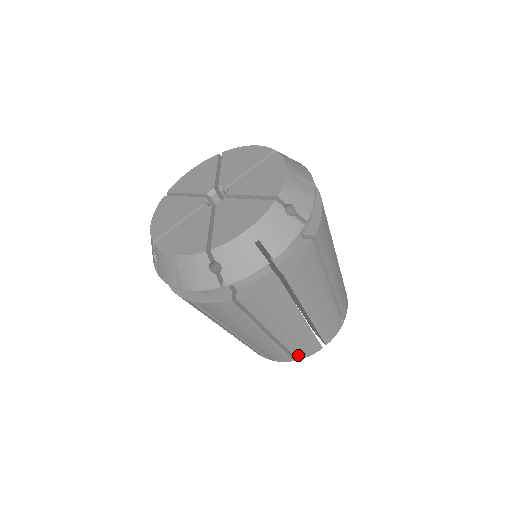
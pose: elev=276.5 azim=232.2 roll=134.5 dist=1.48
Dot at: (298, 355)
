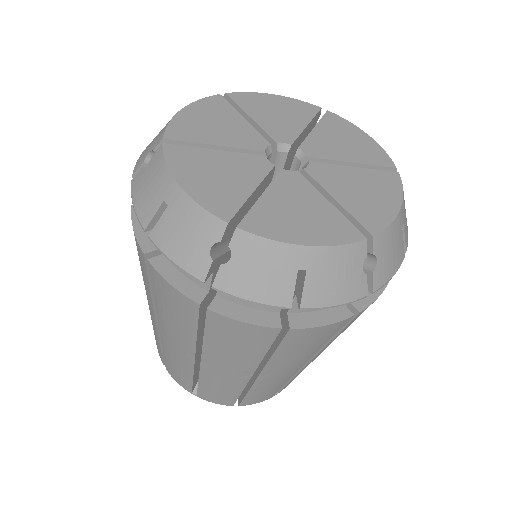
Dot at: (284, 387)
